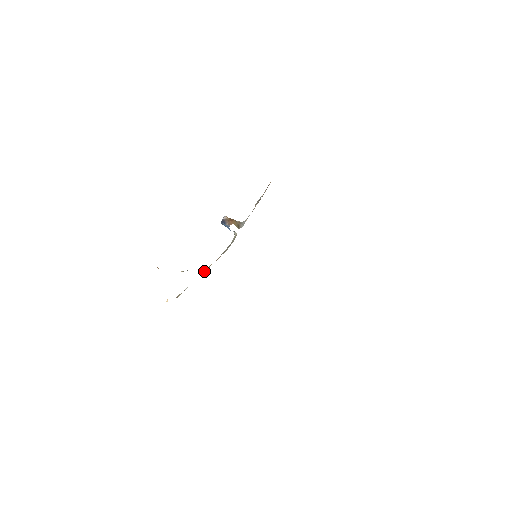
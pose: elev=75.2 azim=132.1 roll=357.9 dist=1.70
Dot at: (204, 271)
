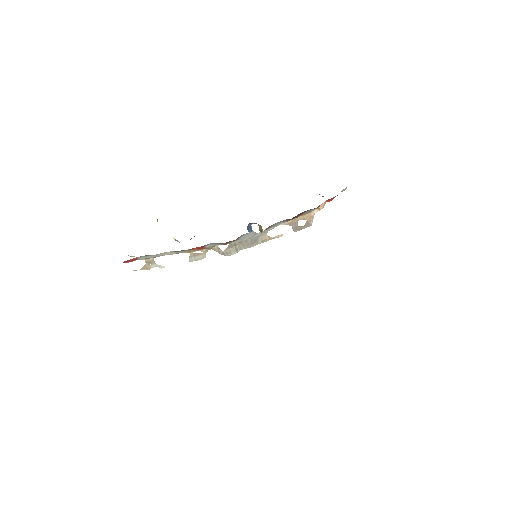
Dot at: (194, 260)
